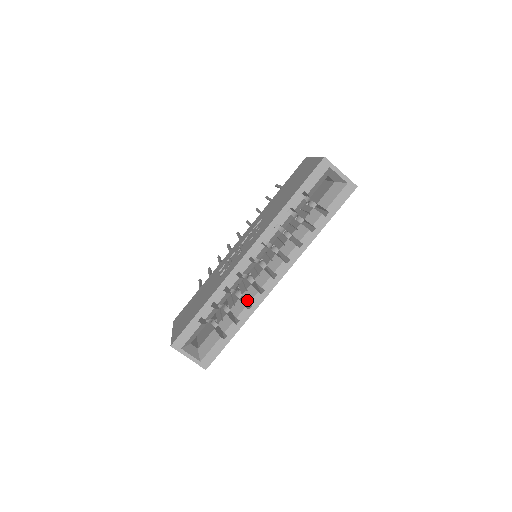
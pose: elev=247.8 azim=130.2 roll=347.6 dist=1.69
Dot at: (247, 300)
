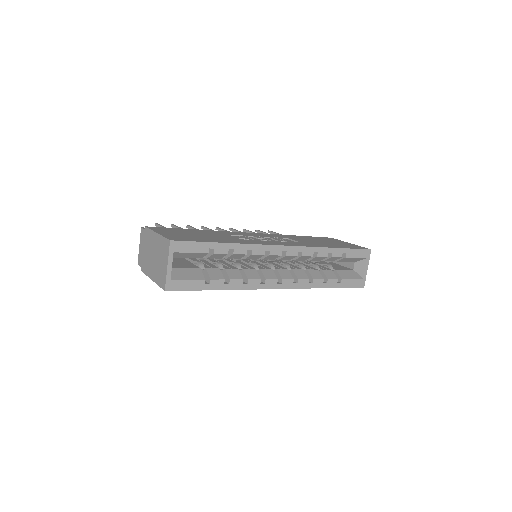
Dot at: (248, 276)
